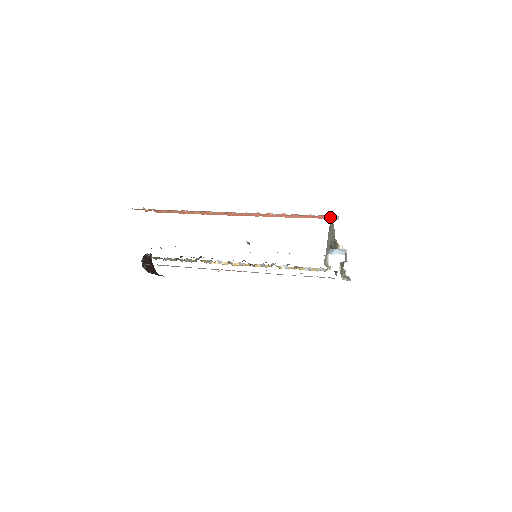
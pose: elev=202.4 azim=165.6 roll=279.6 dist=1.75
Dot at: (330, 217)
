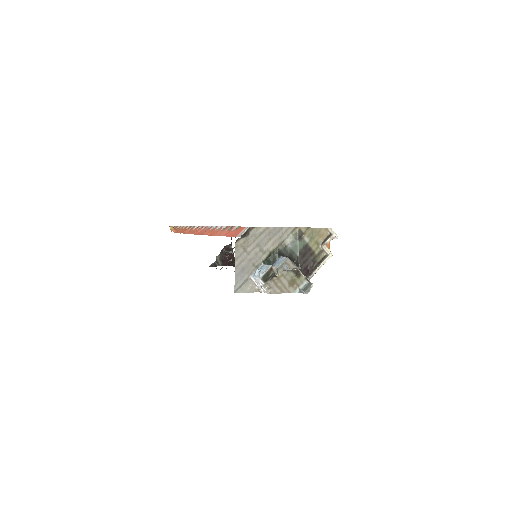
Dot at: (238, 233)
